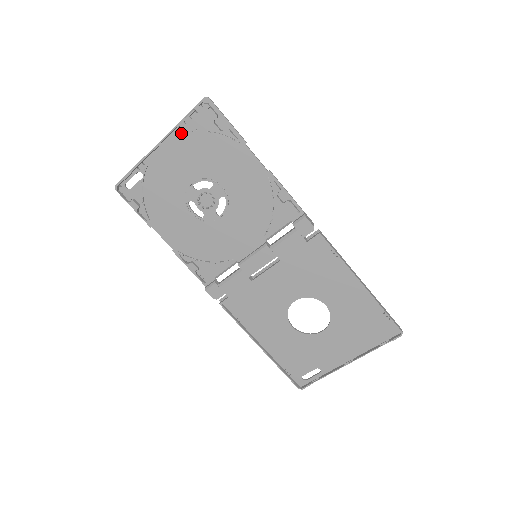
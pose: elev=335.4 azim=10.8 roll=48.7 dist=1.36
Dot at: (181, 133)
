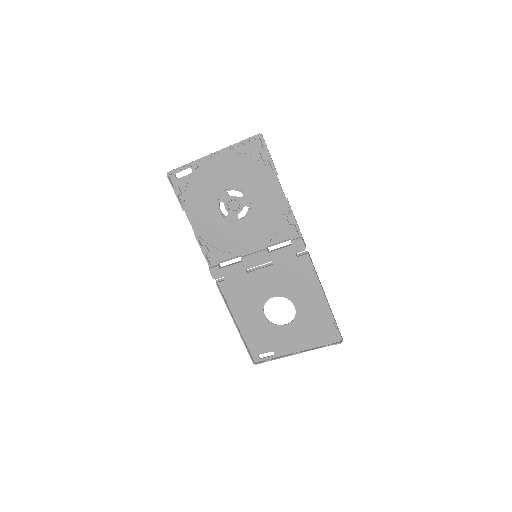
Dot at: (233, 152)
